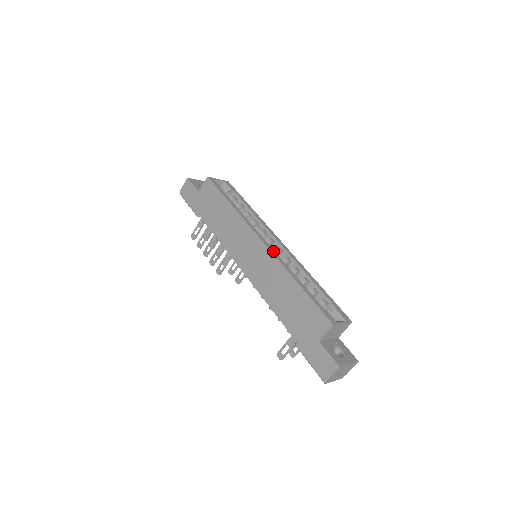
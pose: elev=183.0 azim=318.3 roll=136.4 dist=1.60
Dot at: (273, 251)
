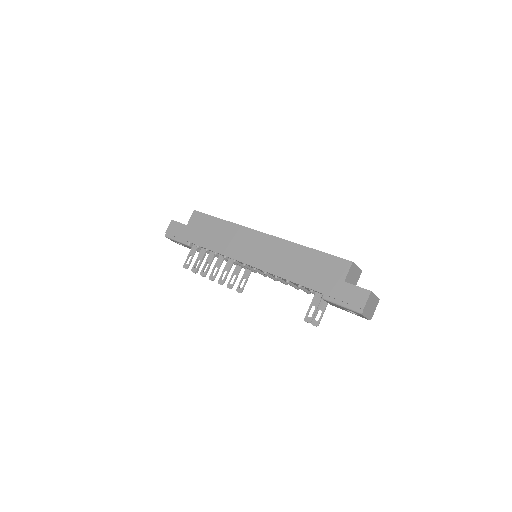
Dot at: (276, 237)
